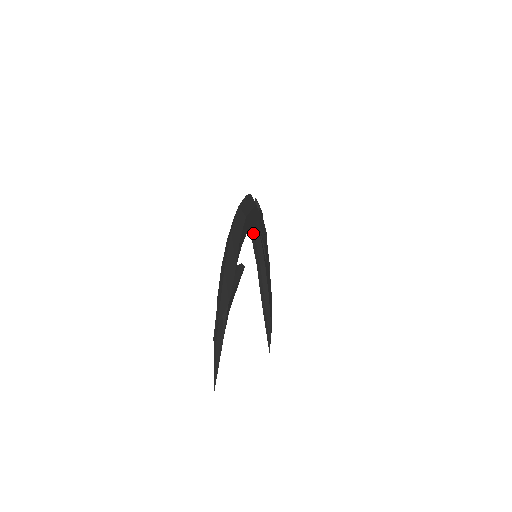
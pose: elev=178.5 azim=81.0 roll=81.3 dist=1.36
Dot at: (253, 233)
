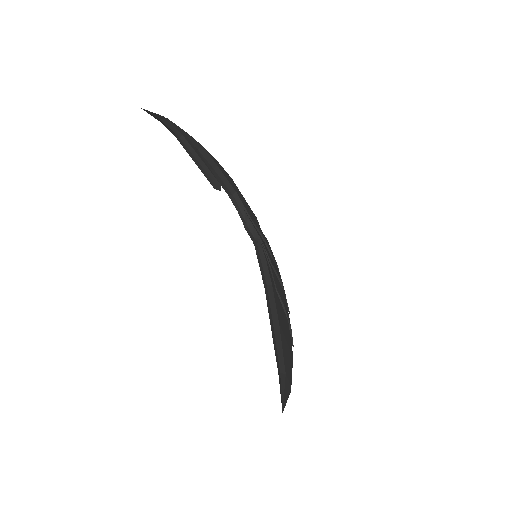
Dot at: (251, 229)
